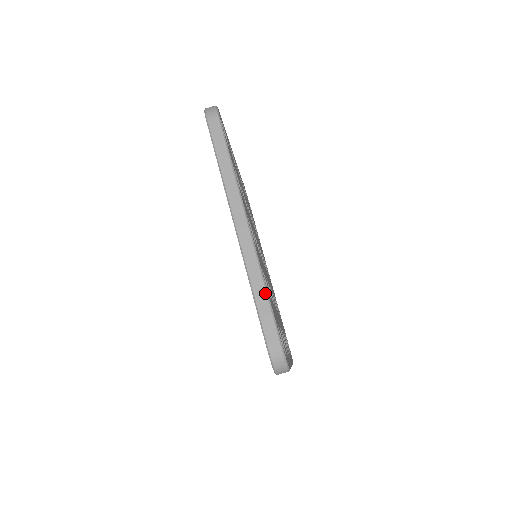
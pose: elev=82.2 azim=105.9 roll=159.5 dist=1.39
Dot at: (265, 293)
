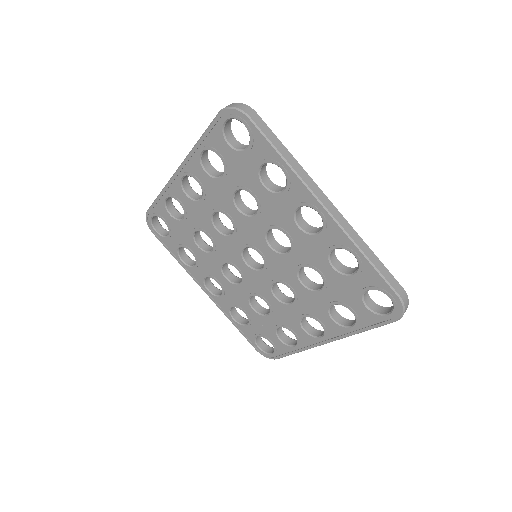
Dot at: occluded
